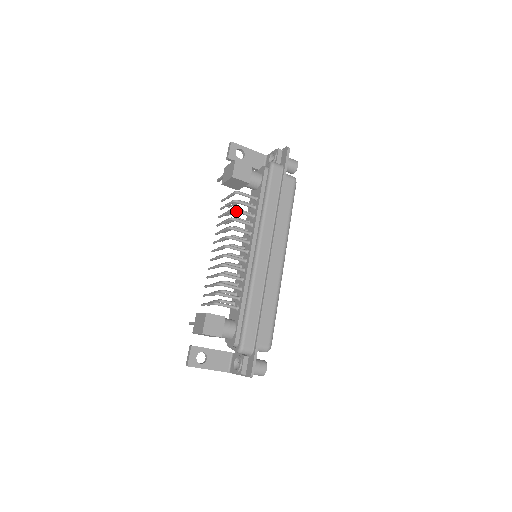
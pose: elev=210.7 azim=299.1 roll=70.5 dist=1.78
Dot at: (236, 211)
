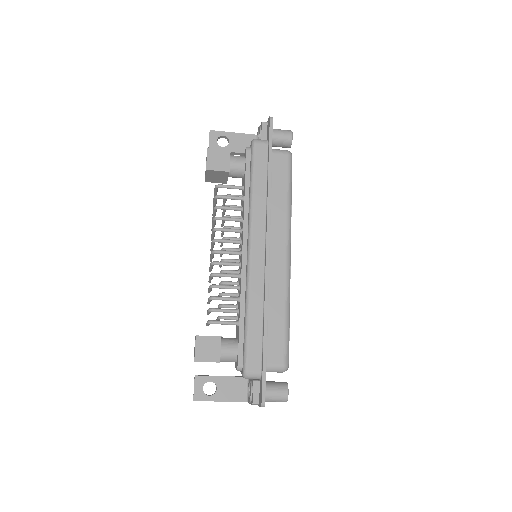
Dot at: (219, 208)
